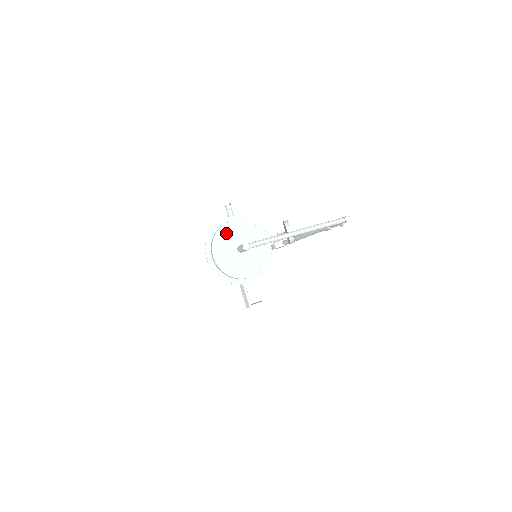
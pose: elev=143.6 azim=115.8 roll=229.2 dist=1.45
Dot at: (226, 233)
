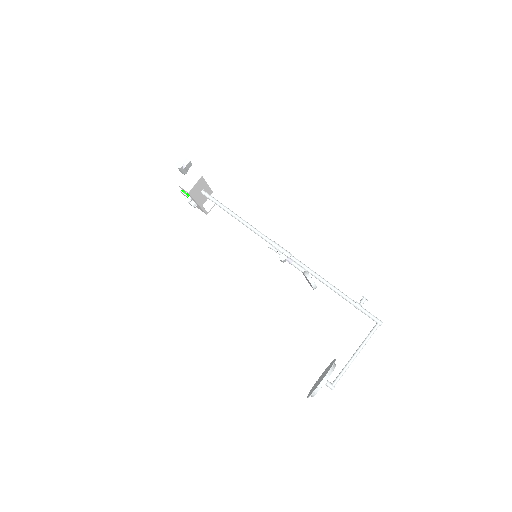
Dot at: (320, 388)
